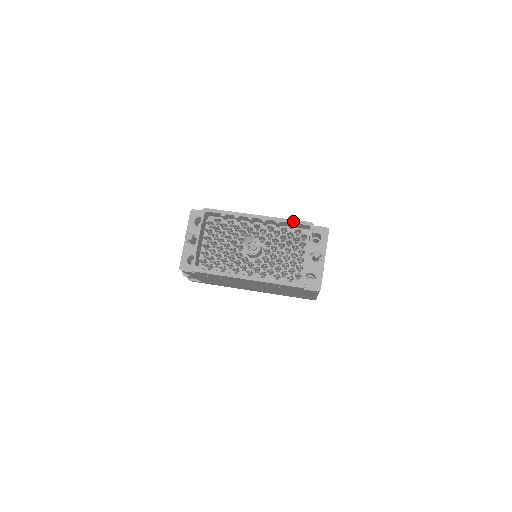
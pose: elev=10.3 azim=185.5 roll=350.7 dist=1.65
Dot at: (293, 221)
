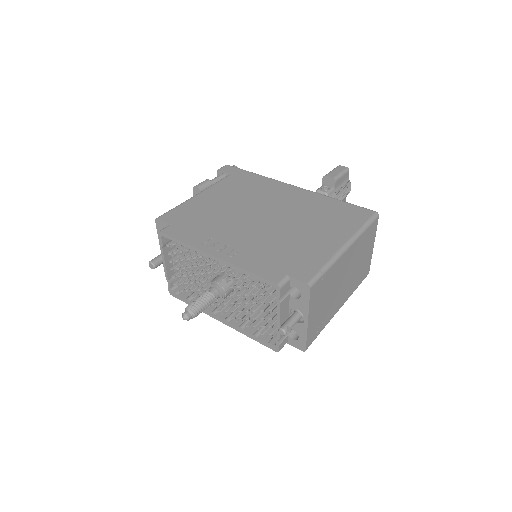
Dot at: (254, 276)
